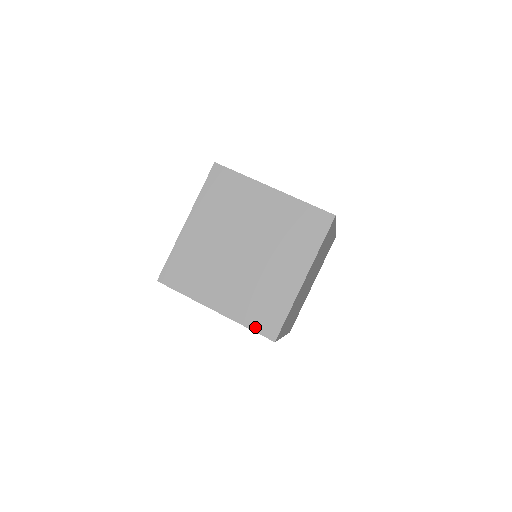
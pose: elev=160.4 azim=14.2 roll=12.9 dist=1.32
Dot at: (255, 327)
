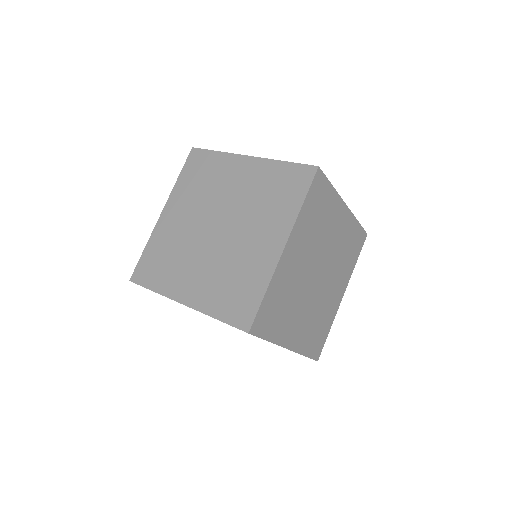
Dot at: occluded
